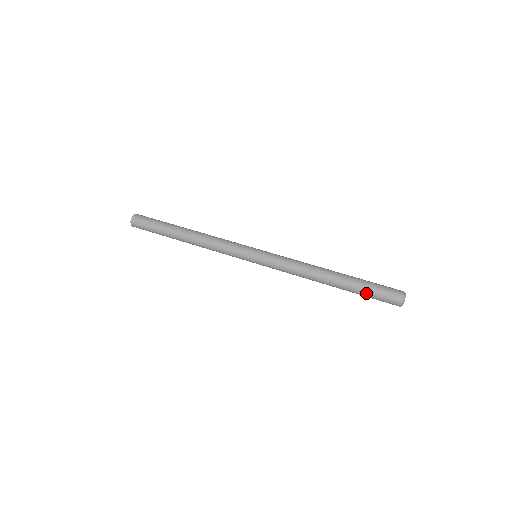
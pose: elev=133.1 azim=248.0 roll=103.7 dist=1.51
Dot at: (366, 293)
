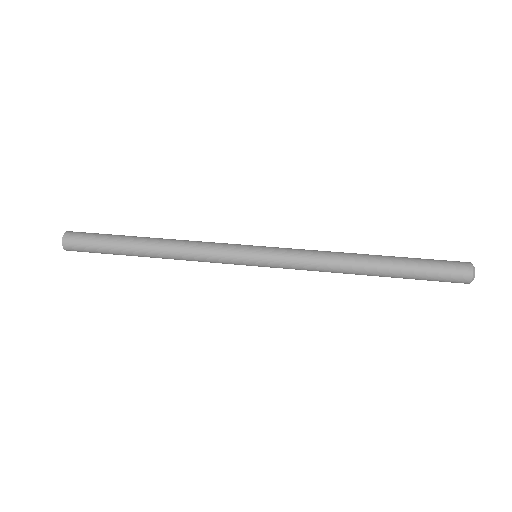
Dot at: (422, 266)
